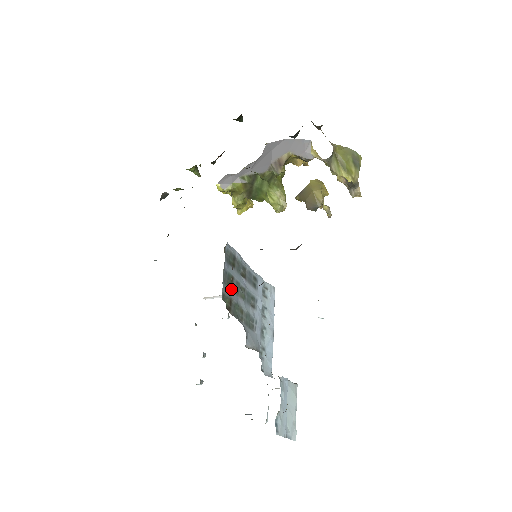
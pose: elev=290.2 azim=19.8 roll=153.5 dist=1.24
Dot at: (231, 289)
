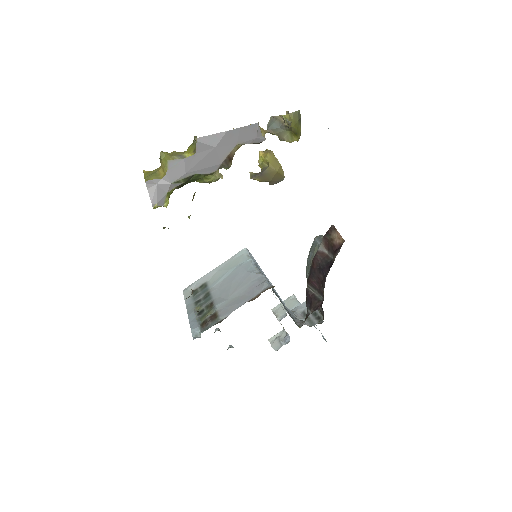
Dot at: occluded
